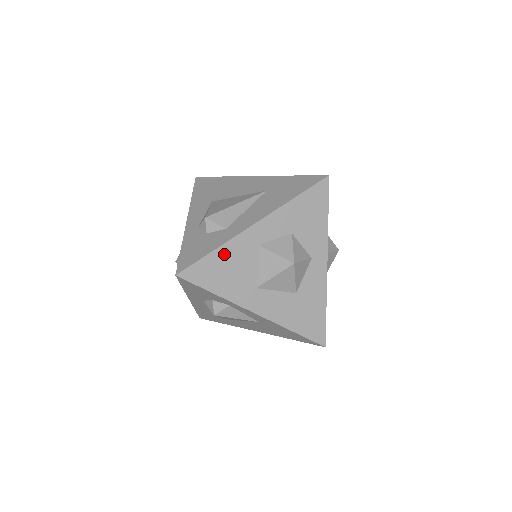
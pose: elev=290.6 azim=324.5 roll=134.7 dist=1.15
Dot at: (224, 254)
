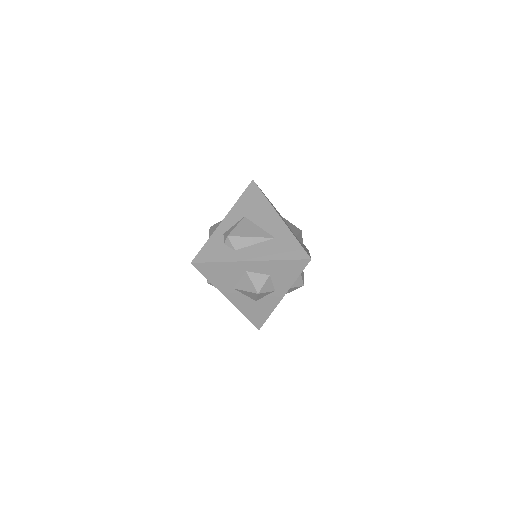
Dot at: (223, 266)
